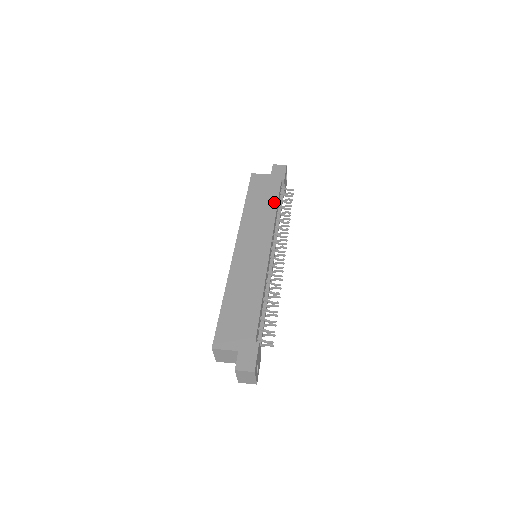
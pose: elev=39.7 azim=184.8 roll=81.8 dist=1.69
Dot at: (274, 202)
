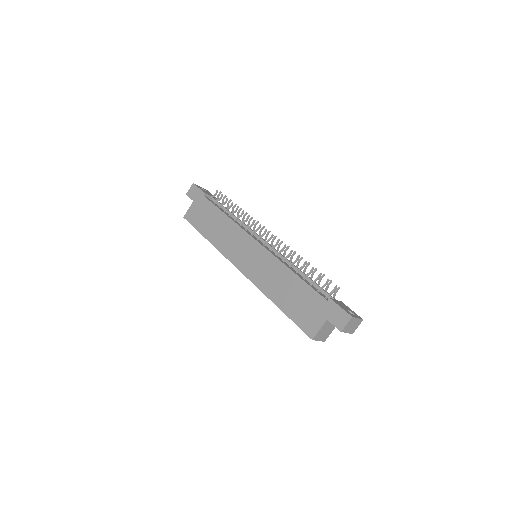
Dot at: (219, 213)
